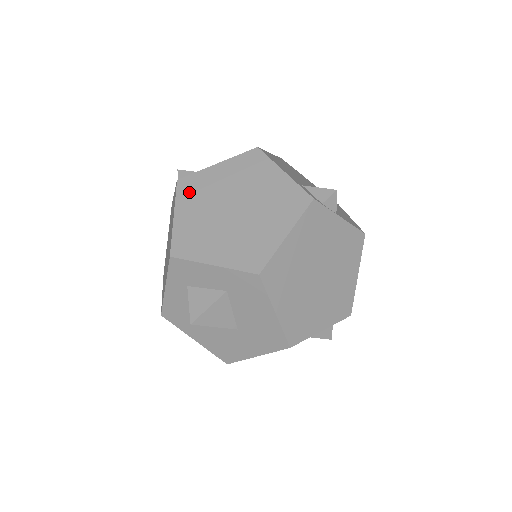
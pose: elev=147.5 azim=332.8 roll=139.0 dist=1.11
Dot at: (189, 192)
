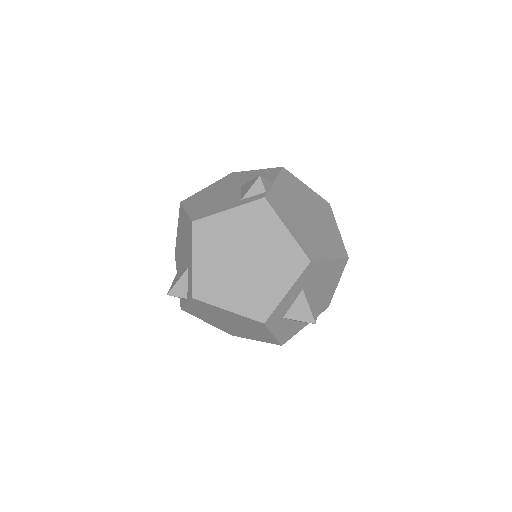
Dot at: (210, 292)
